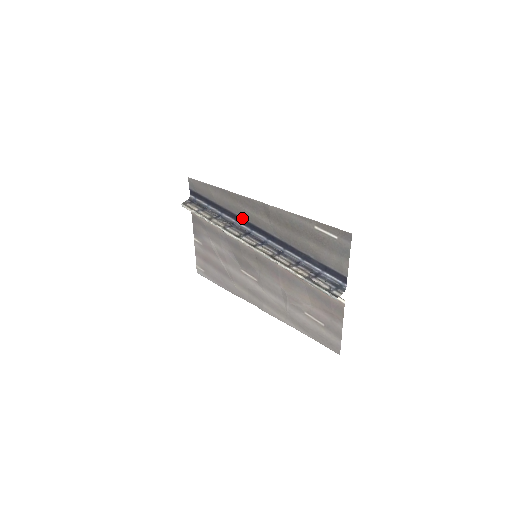
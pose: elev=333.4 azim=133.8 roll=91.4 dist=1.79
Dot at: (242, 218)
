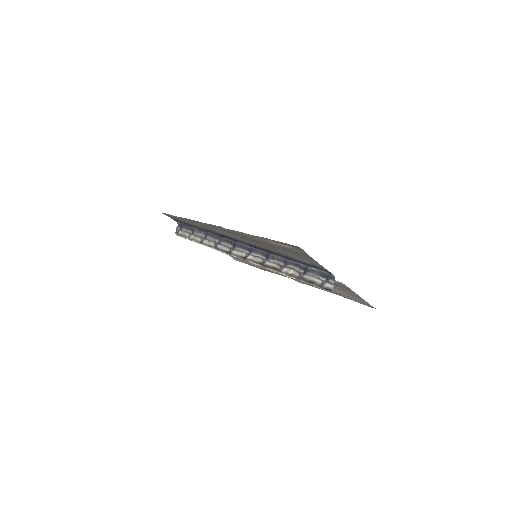
Dot at: (221, 235)
